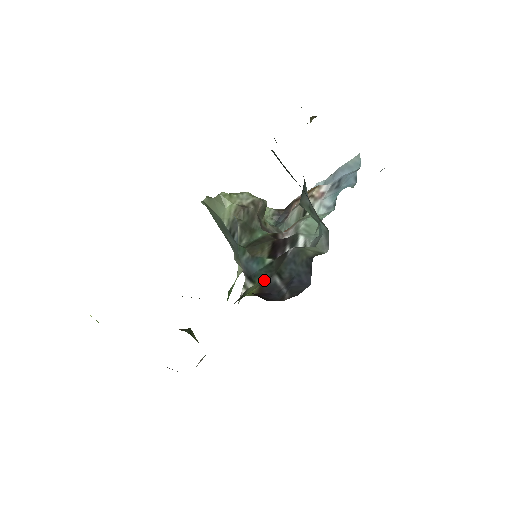
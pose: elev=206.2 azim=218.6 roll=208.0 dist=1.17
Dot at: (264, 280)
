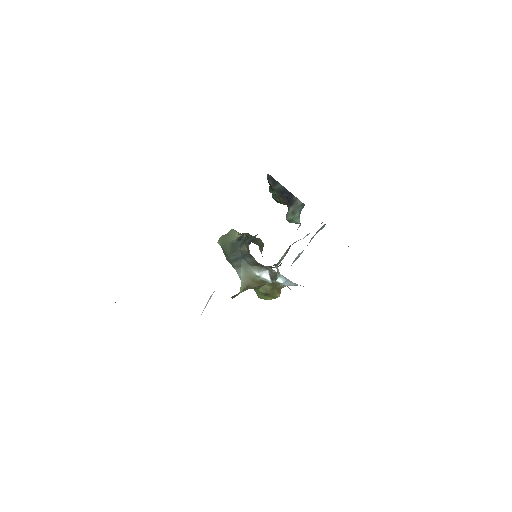
Dot at: occluded
